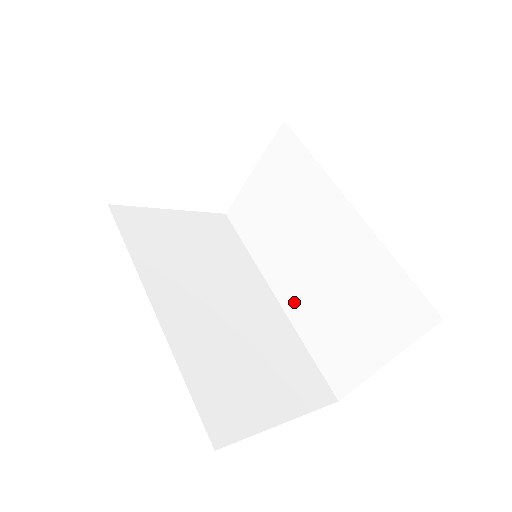
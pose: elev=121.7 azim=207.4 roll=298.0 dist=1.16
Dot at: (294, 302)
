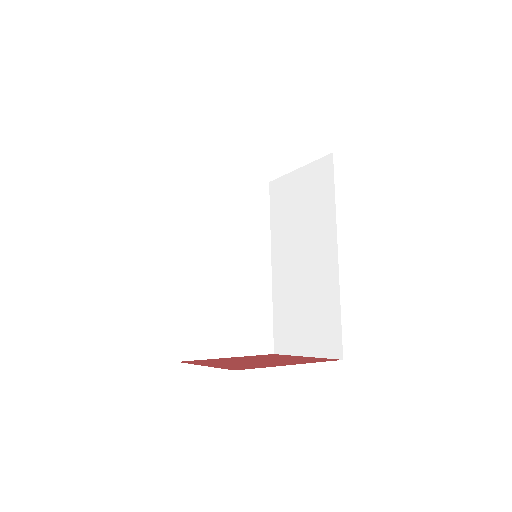
Dot at: (279, 279)
